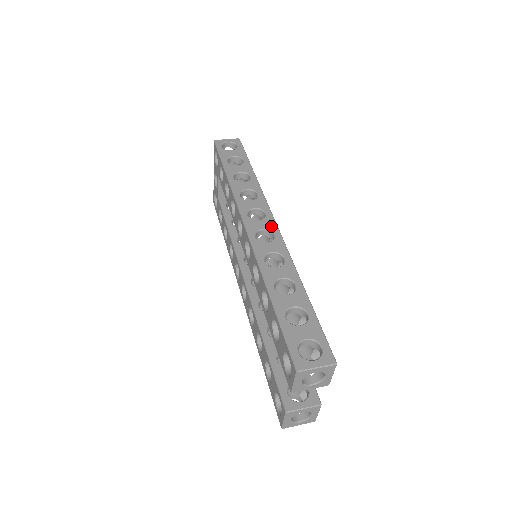
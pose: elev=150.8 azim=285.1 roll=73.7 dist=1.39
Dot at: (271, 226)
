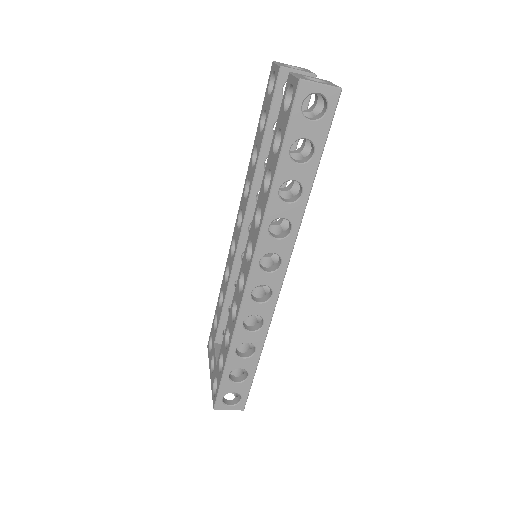
Dot at: occluded
